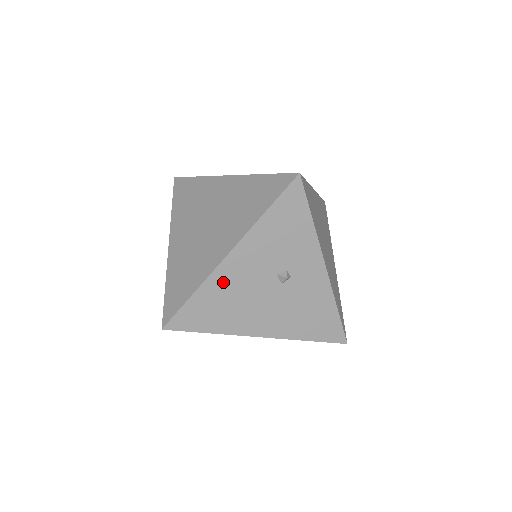
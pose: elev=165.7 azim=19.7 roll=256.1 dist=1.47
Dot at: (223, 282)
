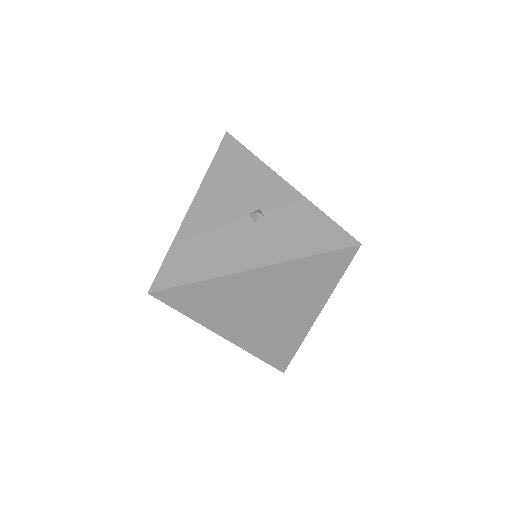
Dot at: occluded
